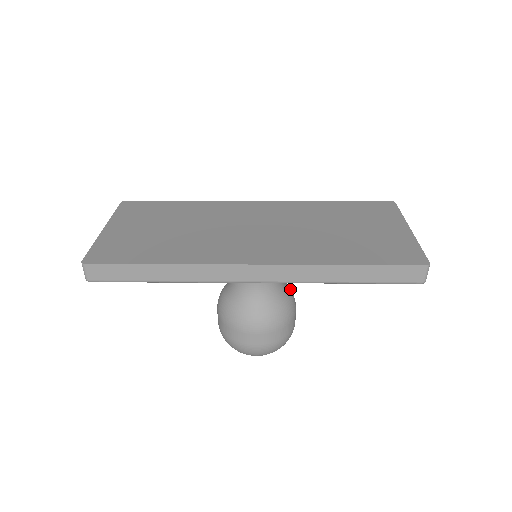
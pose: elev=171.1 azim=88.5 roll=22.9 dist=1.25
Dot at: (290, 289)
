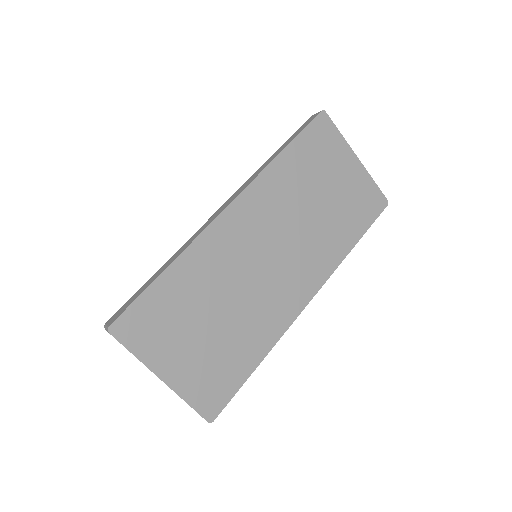
Dot at: occluded
